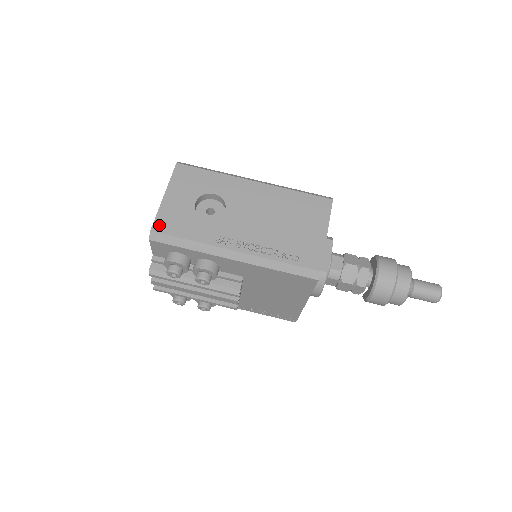
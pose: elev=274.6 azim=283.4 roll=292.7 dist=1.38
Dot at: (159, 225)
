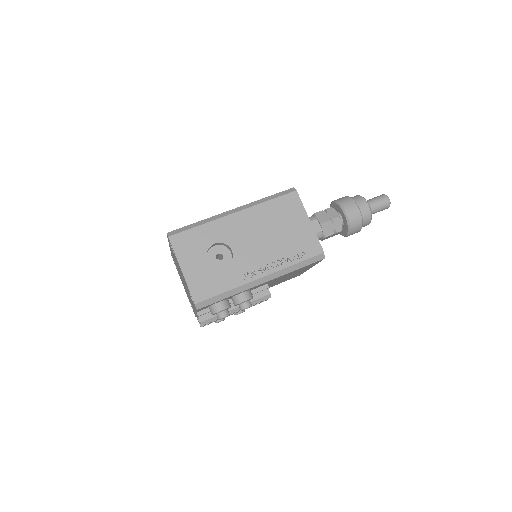
Dot at: (197, 296)
